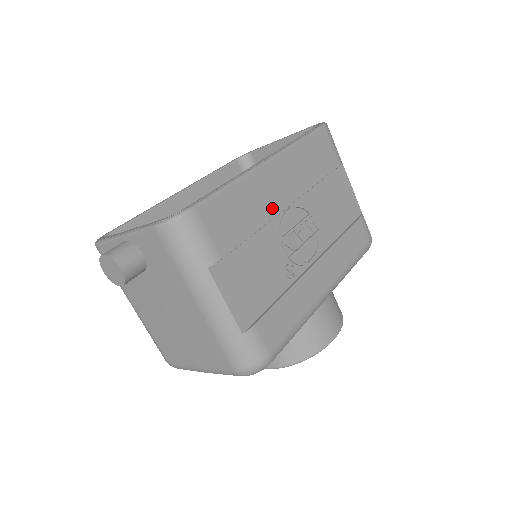
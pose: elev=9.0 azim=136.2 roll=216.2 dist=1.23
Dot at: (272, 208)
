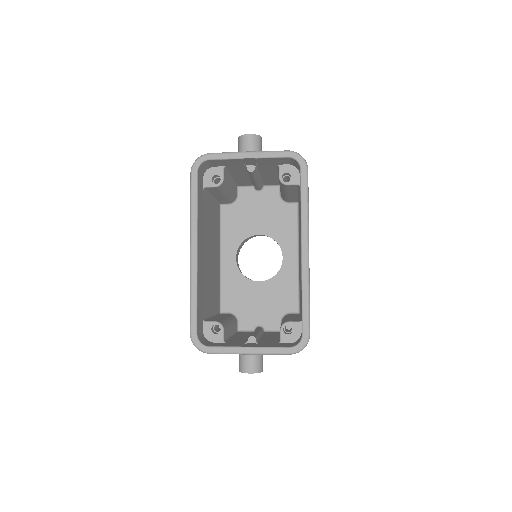
Dot at: occluded
